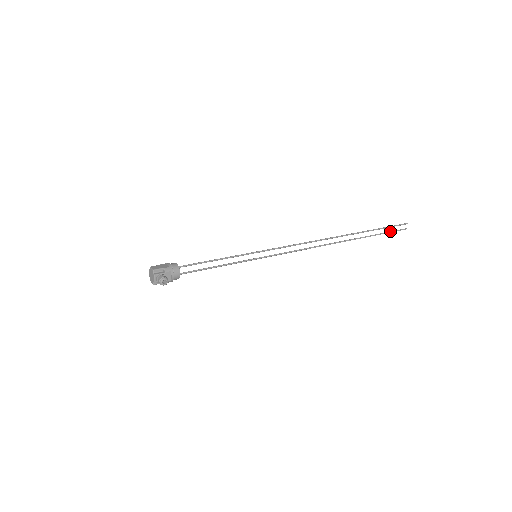
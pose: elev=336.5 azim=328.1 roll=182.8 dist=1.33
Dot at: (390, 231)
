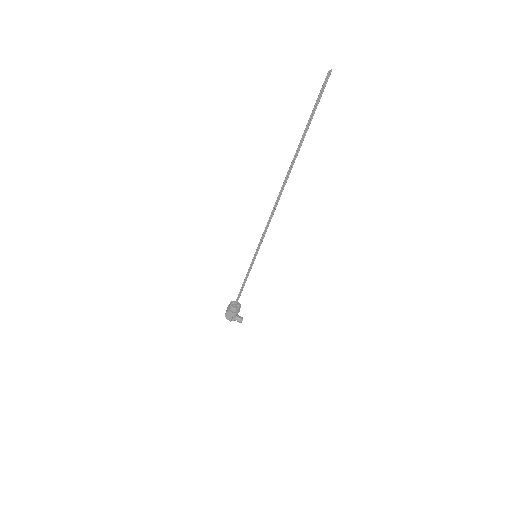
Dot at: (318, 100)
